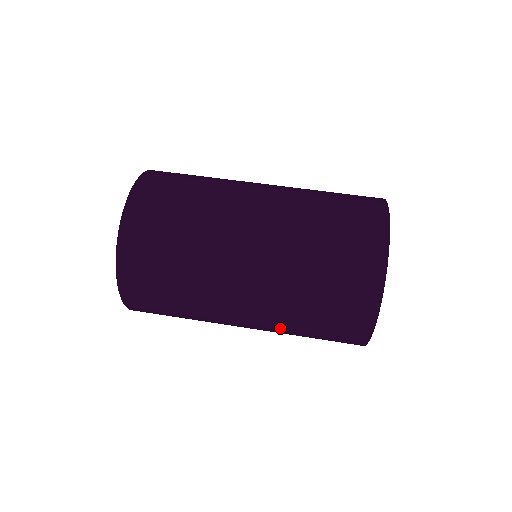
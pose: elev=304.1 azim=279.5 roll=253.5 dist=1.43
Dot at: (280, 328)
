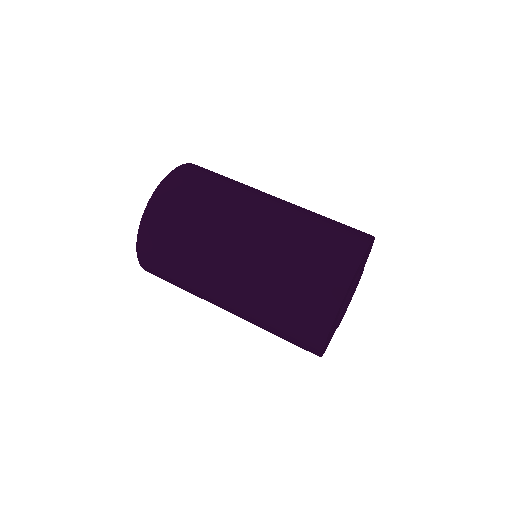
Dot at: (260, 285)
